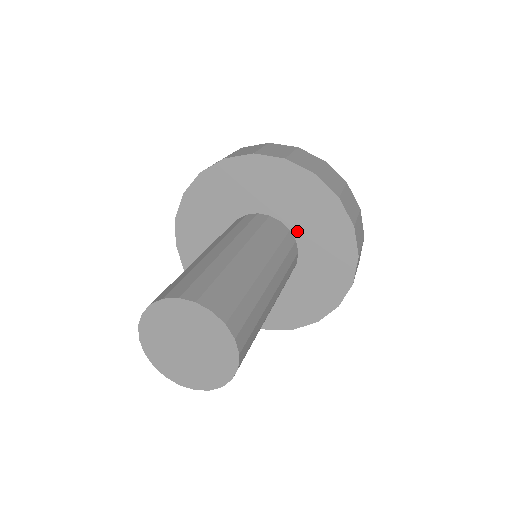
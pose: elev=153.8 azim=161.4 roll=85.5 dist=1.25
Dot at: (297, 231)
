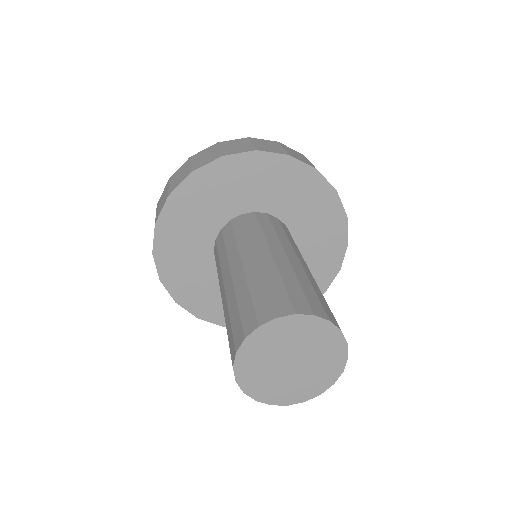
Dot at: (293, 226)
